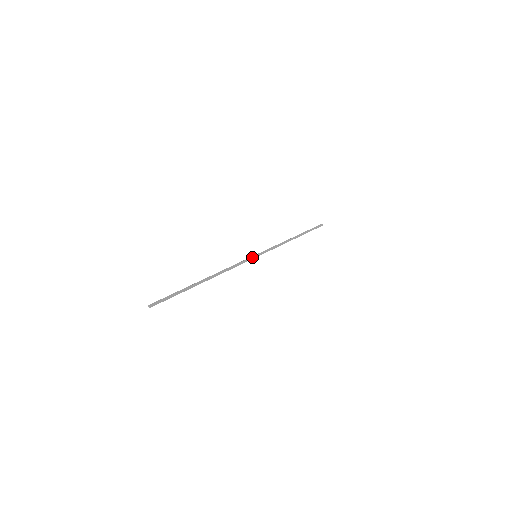
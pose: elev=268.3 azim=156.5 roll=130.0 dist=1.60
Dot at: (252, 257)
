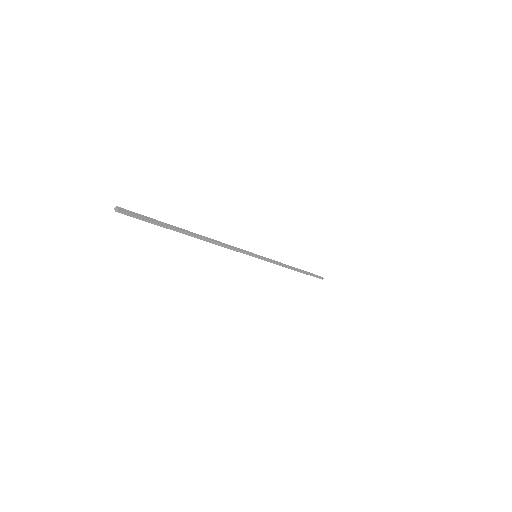
Dot at: (251, 253)
